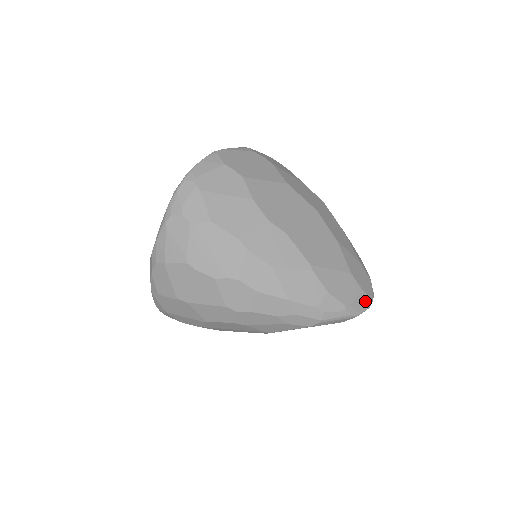
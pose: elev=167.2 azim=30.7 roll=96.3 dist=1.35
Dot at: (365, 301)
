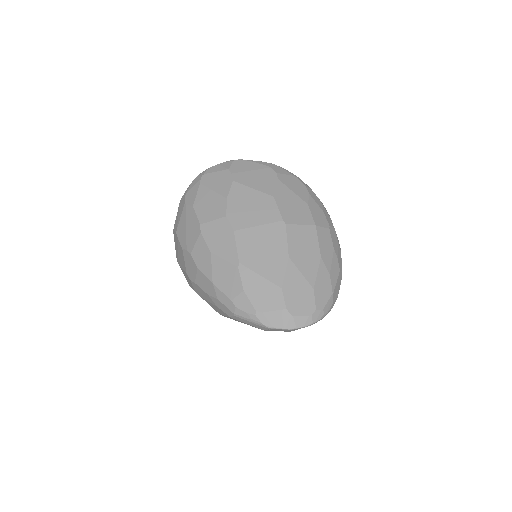
Dot at: (286, 320)
